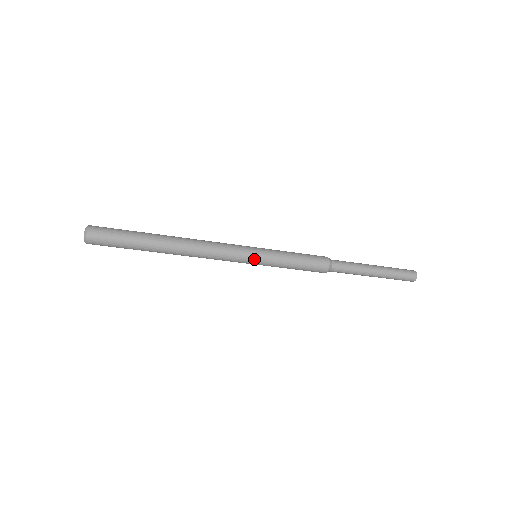
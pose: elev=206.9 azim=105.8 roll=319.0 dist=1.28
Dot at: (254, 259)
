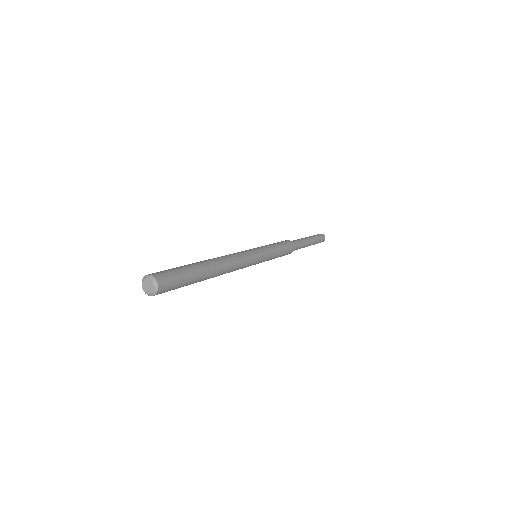
Dot at: (261, 256)
